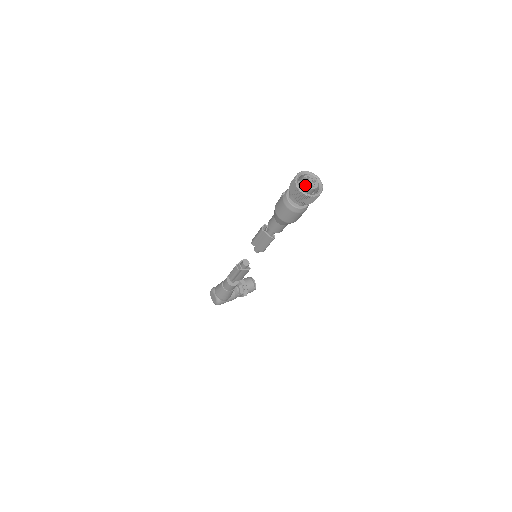
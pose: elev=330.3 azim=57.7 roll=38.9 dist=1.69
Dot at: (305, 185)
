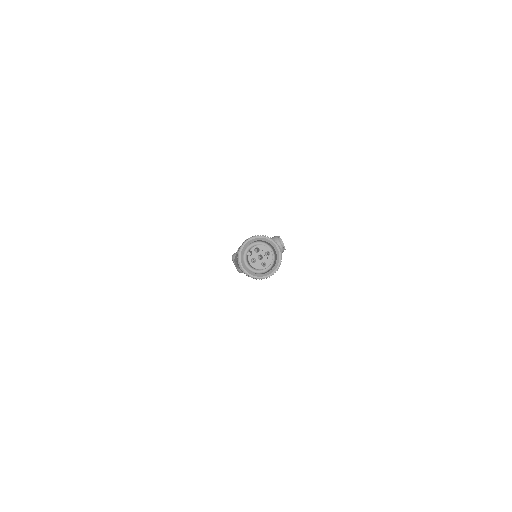
Dot at: (251, 265)
